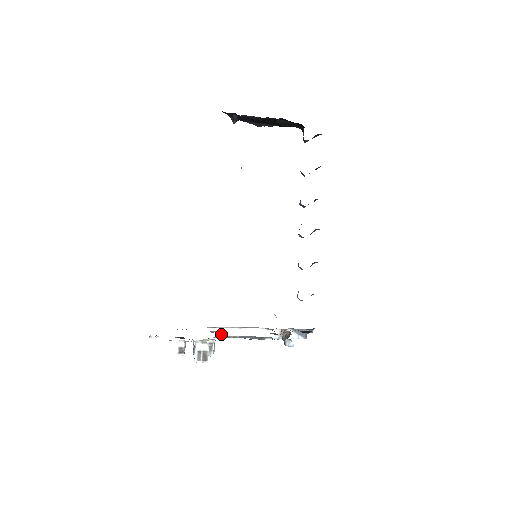
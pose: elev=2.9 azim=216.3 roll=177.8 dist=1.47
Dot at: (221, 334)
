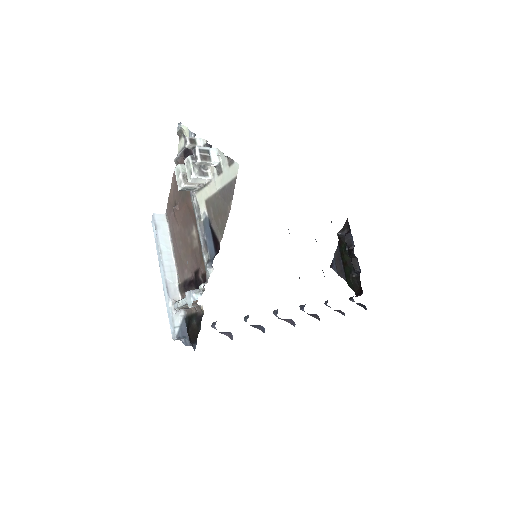
Dot at: (161, 229)
